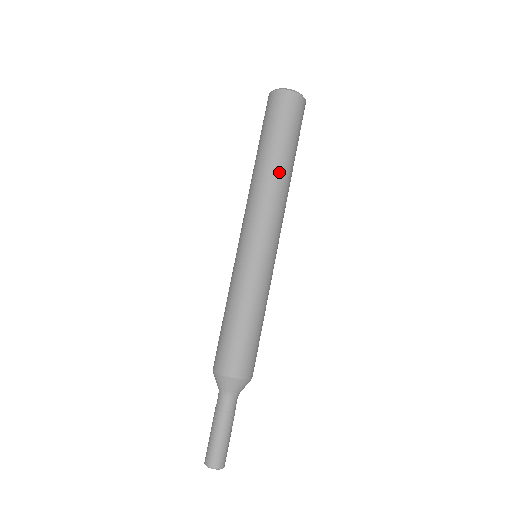
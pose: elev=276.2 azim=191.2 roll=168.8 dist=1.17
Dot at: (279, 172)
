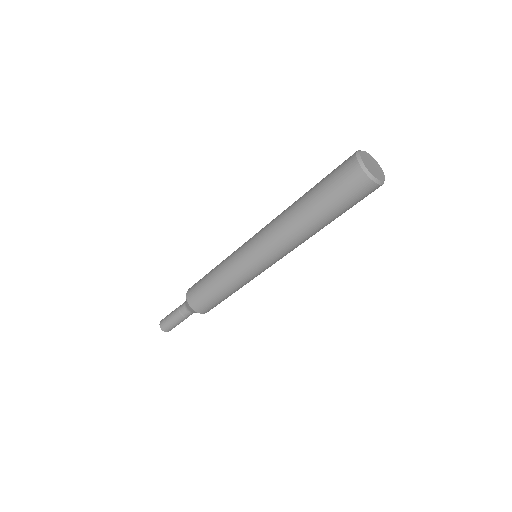
Dot at: (311, 232)
